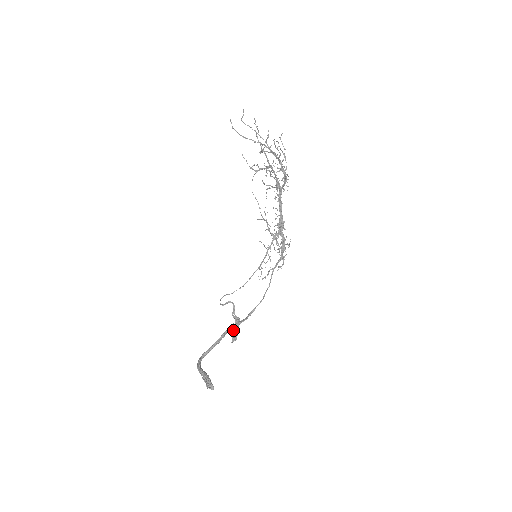
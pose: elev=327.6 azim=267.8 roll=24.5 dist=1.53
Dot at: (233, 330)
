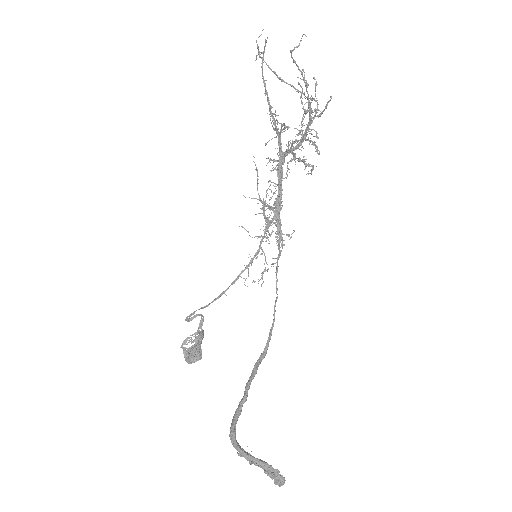
Dot at: (195, 349)
